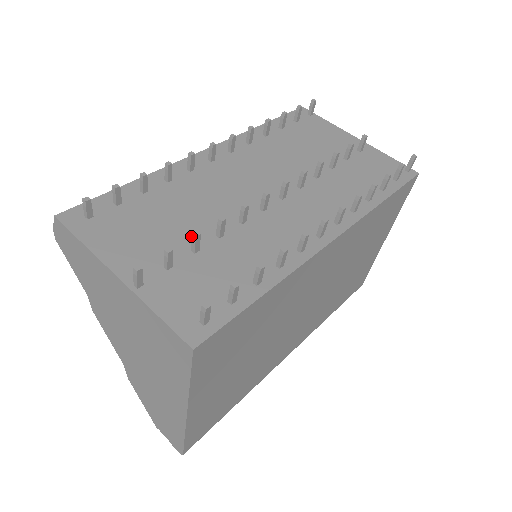
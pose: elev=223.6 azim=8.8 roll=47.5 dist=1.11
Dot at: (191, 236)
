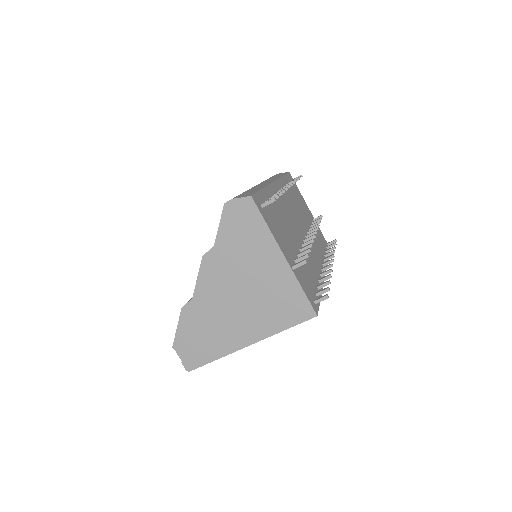
Dot at: (294, 245)
